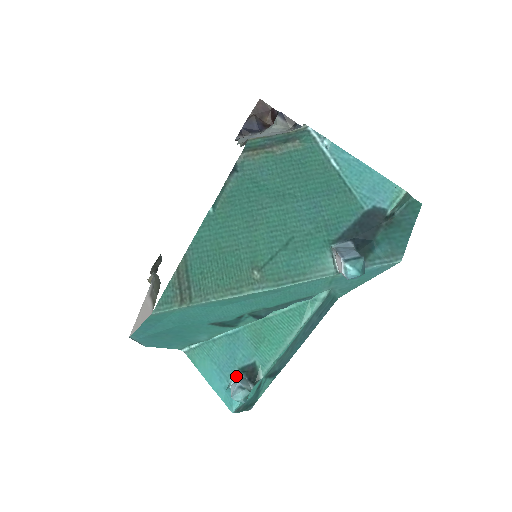
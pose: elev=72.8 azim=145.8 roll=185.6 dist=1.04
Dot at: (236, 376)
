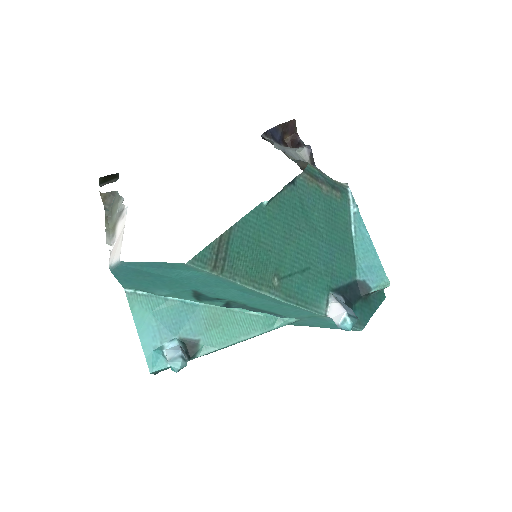
Dot at: (175, 343)
